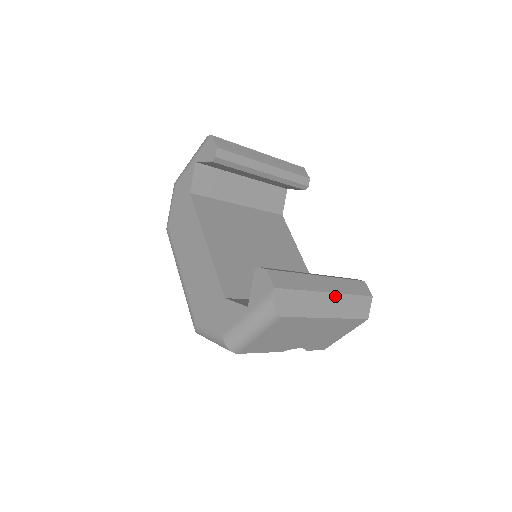
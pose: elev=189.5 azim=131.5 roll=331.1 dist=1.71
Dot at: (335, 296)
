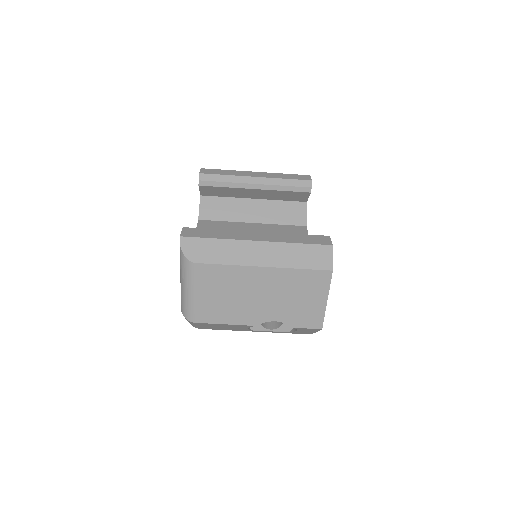
Dot at: (268, 245)
